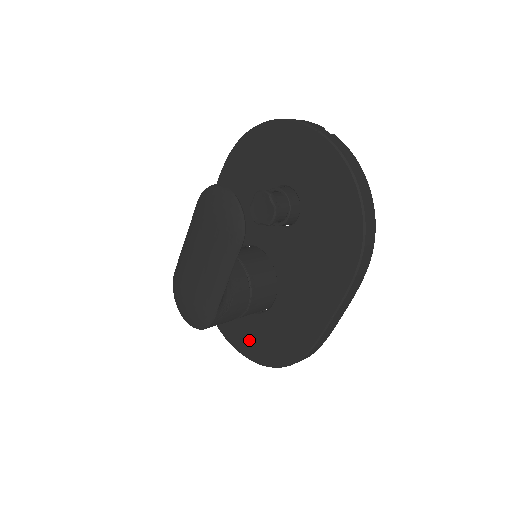
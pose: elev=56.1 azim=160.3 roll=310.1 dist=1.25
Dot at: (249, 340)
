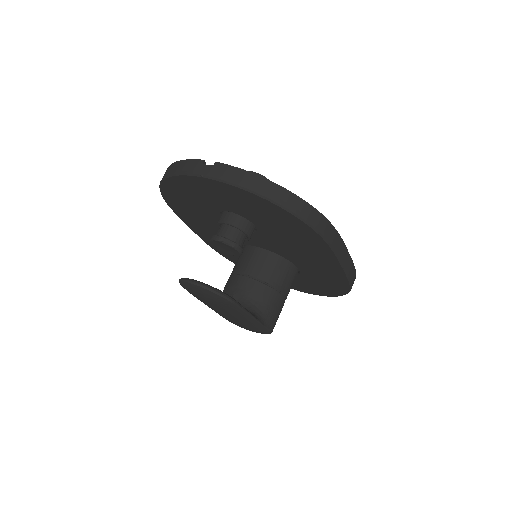
Dot at: (308, 288)
